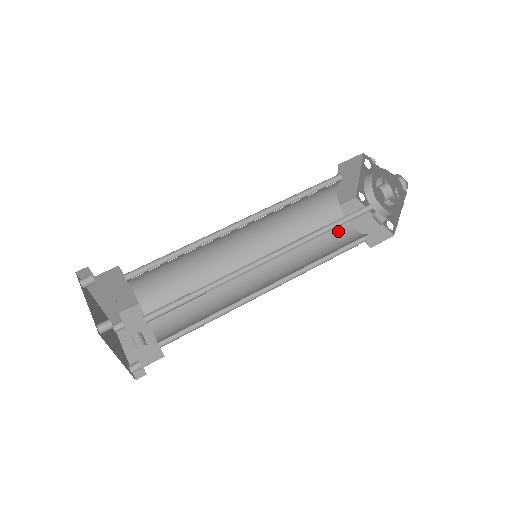
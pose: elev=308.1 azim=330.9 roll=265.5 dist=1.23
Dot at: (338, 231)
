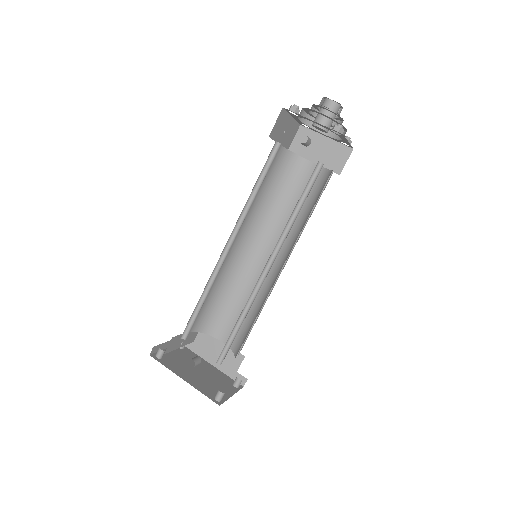
Dot at: occluded
